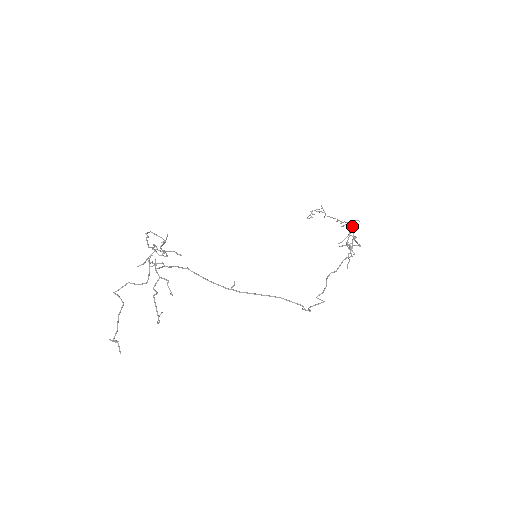
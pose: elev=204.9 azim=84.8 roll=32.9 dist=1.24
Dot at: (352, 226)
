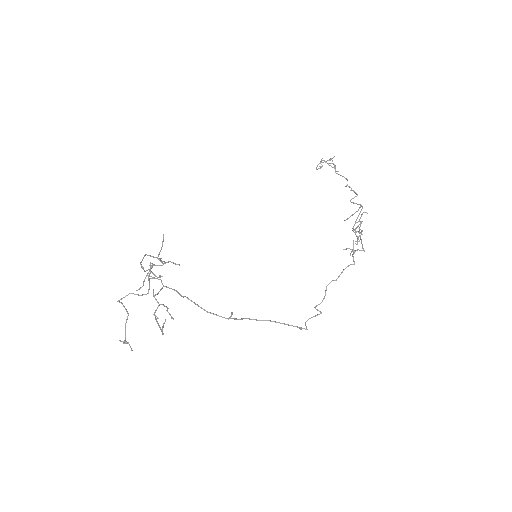
Dot at: occluded
